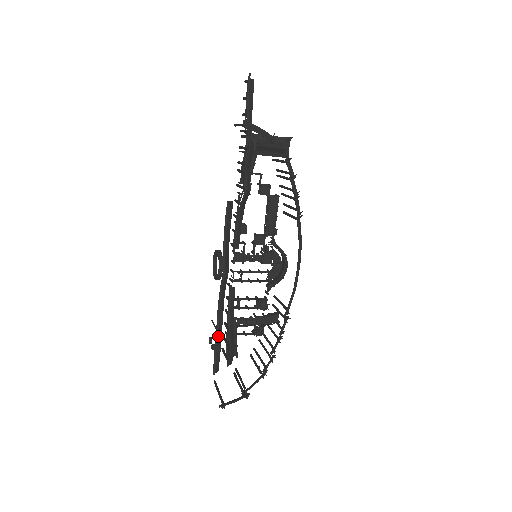
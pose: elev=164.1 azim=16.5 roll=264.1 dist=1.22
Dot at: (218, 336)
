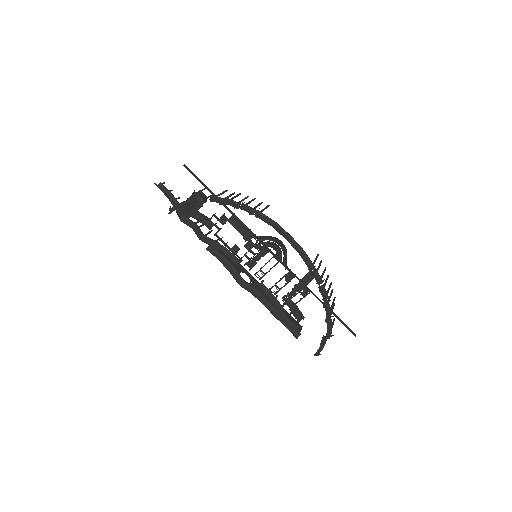
Dot at: (277, 316)
